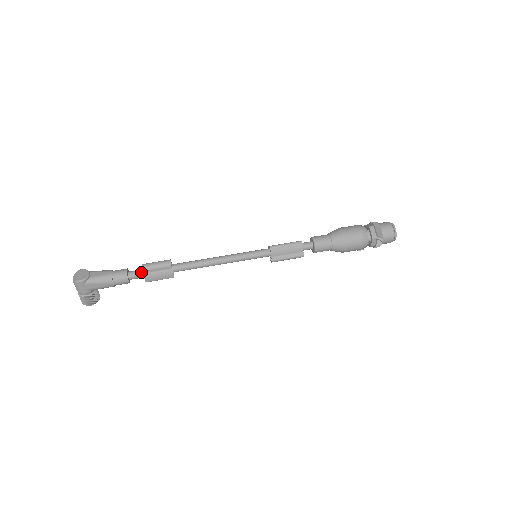
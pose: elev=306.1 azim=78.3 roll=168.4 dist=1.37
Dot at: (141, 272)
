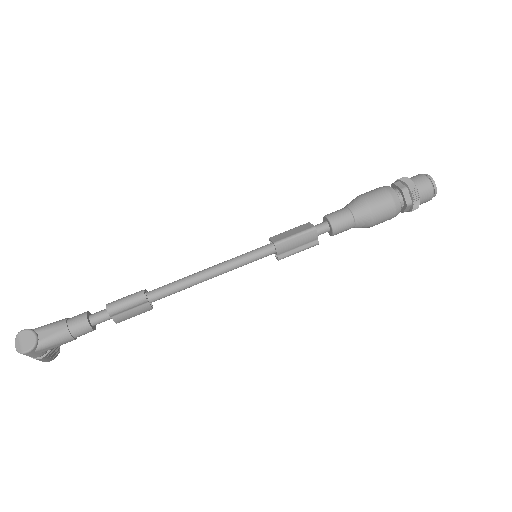
Dot at: (107, 315)
